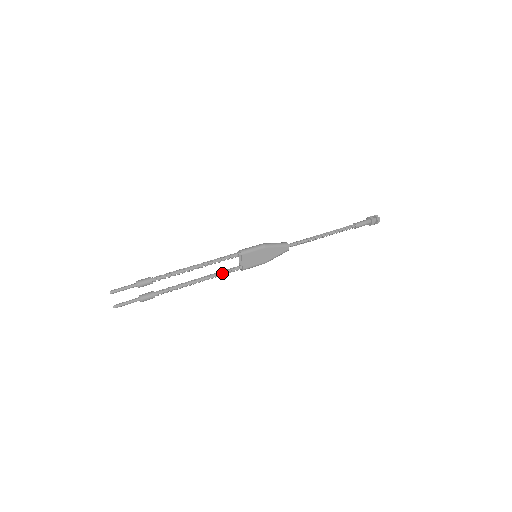
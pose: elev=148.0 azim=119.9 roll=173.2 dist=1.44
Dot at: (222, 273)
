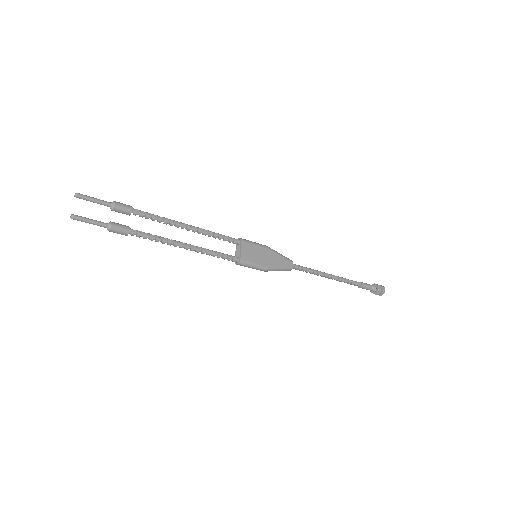
Dot at: (215, 253)
